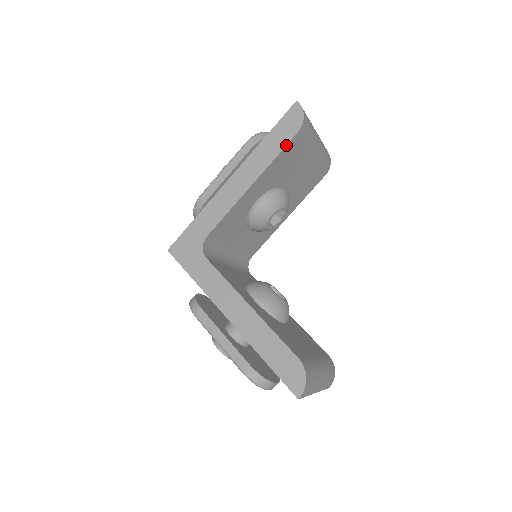
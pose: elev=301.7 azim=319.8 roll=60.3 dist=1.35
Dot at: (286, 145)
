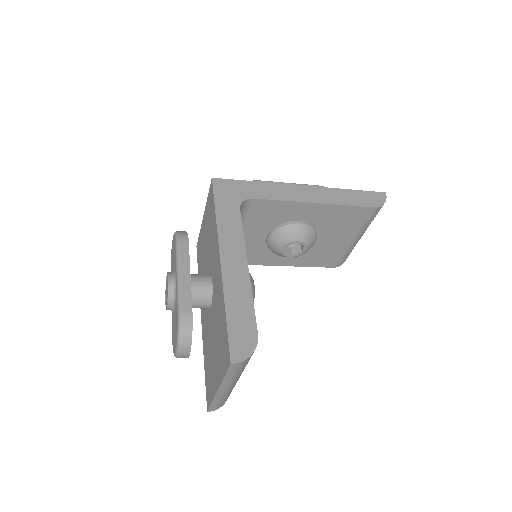
Dot at: (360, 206)
